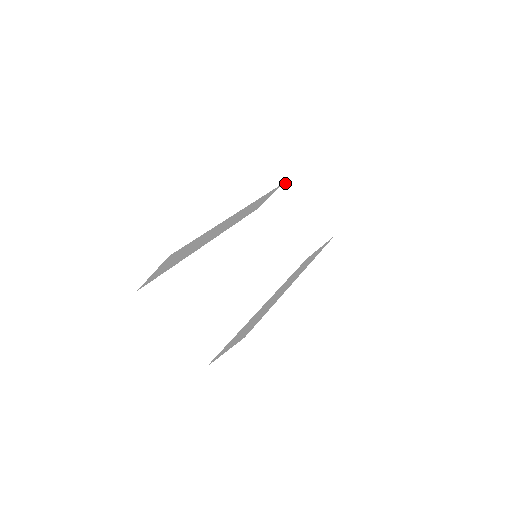
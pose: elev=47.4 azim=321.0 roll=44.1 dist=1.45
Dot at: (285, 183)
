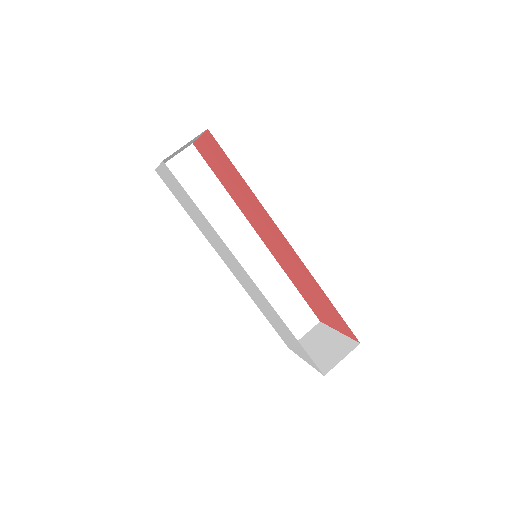
Dot at: (320, 322)
